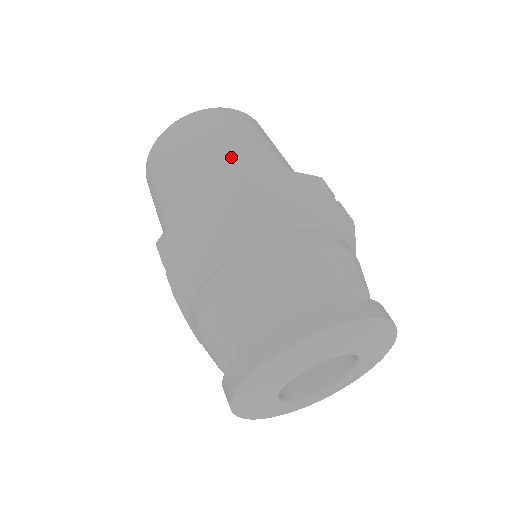
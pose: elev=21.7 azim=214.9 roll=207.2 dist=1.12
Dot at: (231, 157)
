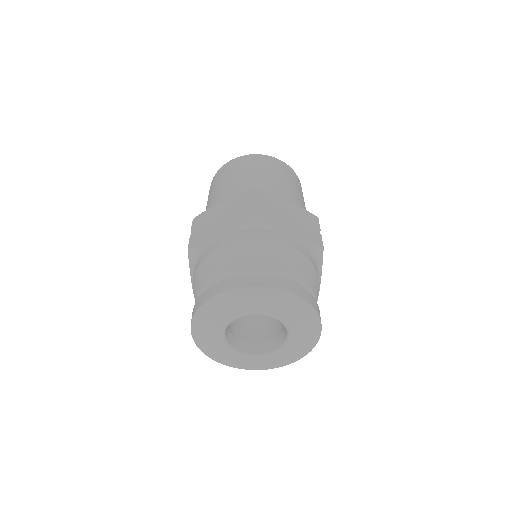
Dot at: (212, 202)
